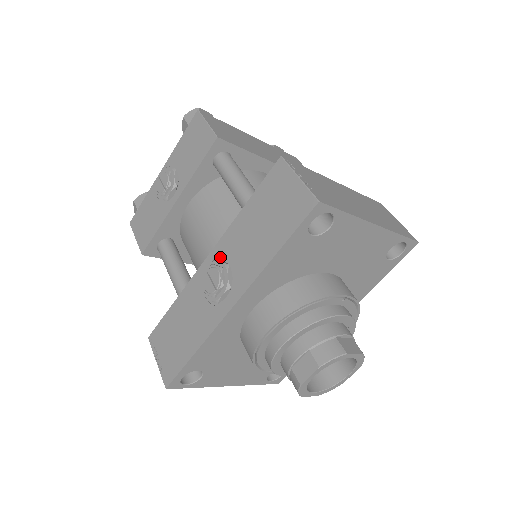
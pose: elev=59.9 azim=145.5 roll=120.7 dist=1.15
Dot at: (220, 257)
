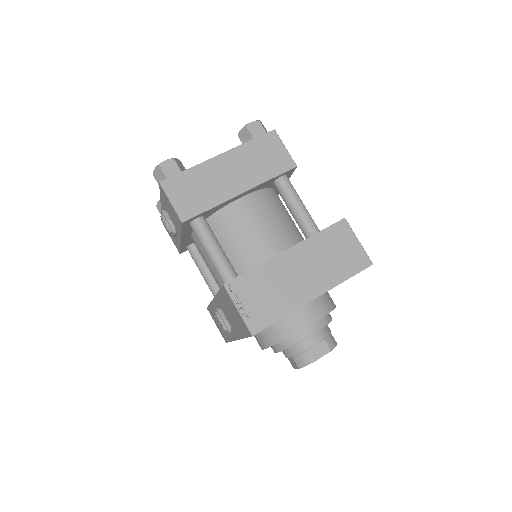
Dot at: (219, 307)
